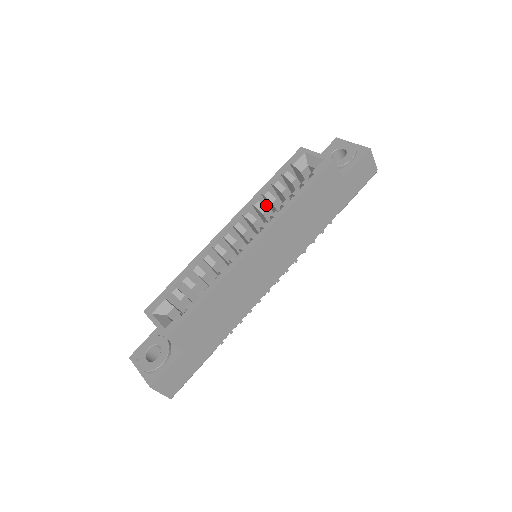
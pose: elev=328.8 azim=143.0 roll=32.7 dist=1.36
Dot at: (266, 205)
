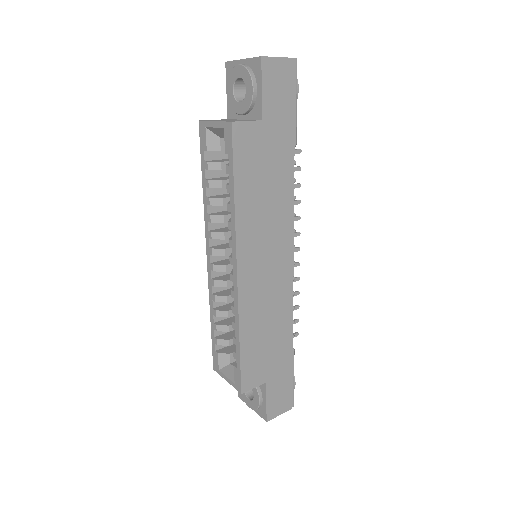
Dot at: occluded
